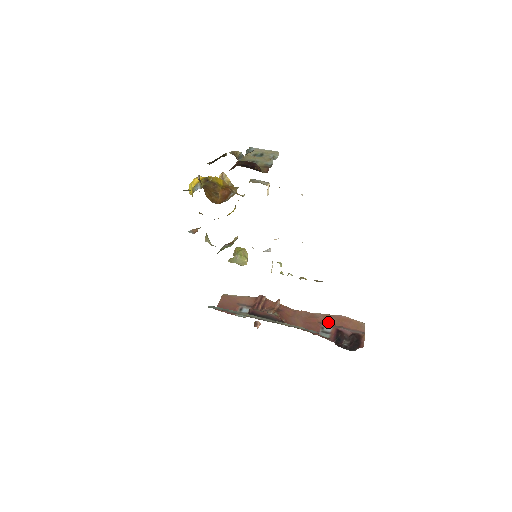
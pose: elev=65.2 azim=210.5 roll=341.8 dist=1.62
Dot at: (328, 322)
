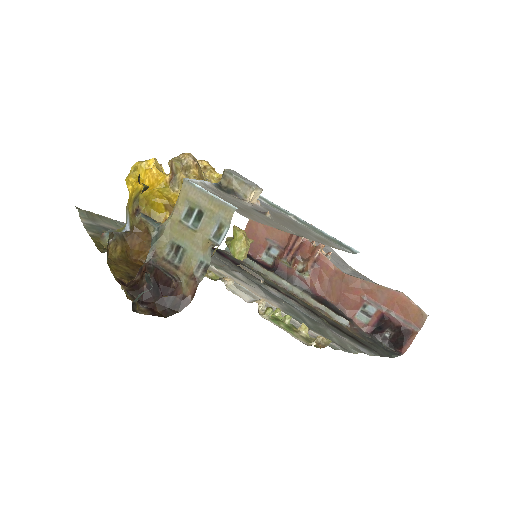
Dot at: (376, 298)
